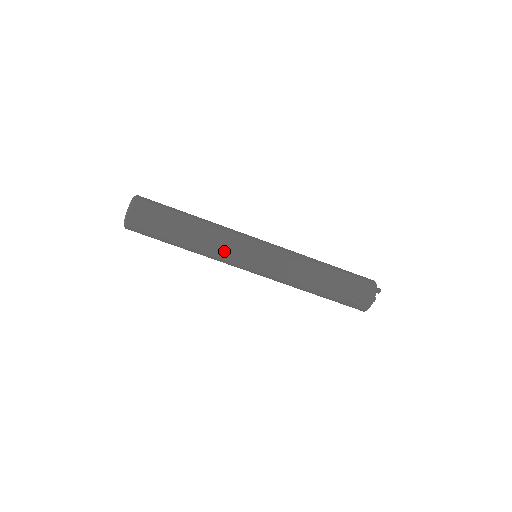
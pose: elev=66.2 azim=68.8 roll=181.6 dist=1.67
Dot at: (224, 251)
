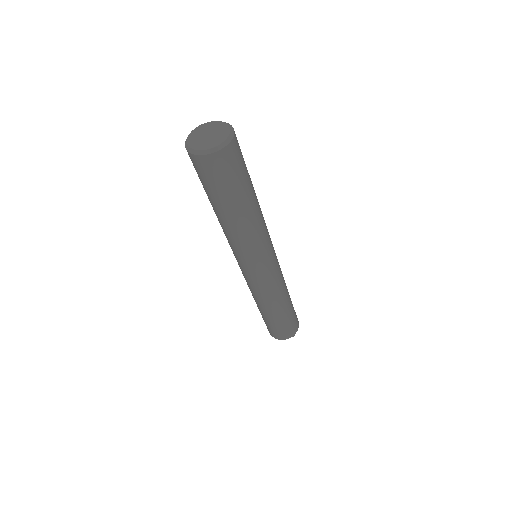
Dot at: (240, 248)
